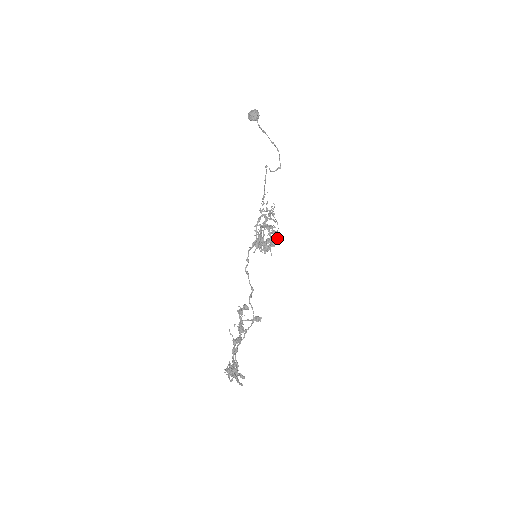
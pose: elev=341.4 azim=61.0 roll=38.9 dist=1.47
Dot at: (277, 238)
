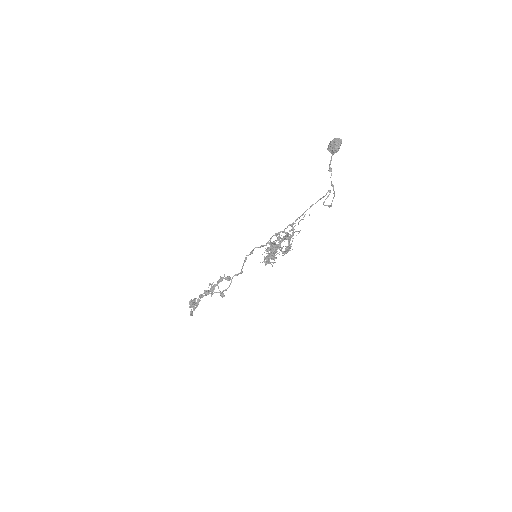
Dot at: occluded
